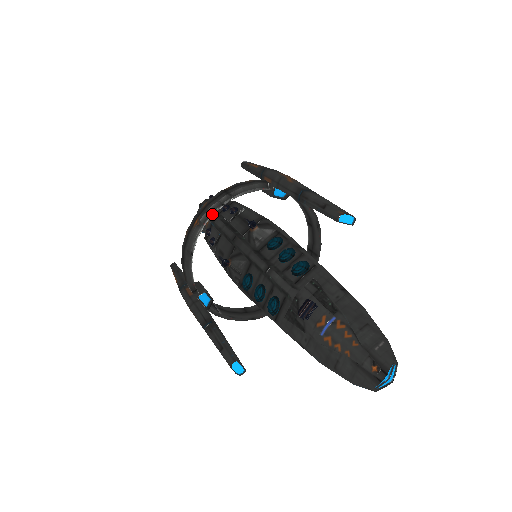
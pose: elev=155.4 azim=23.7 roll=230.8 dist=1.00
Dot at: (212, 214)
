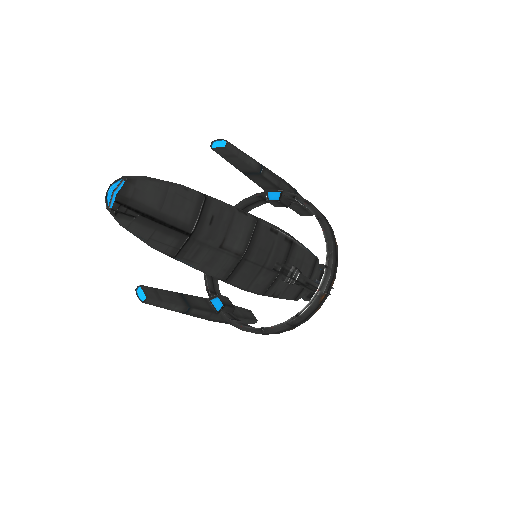
Dot at: occluded
